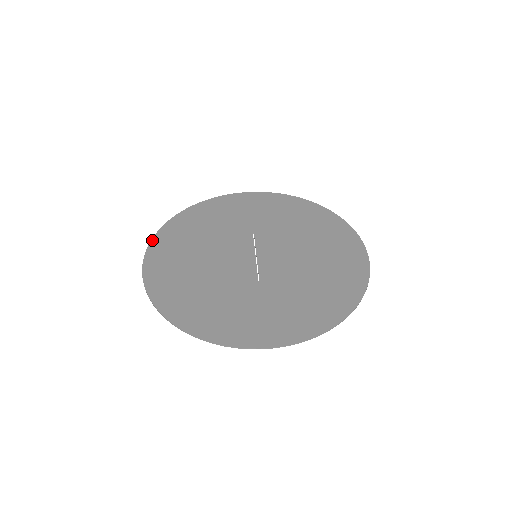
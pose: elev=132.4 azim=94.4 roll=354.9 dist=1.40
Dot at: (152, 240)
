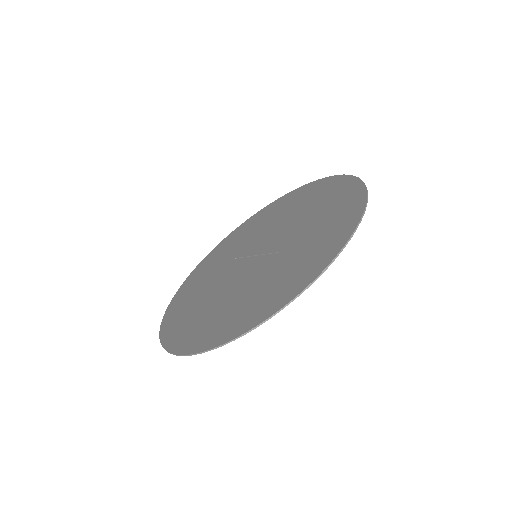
Dot at: (162, 344)
